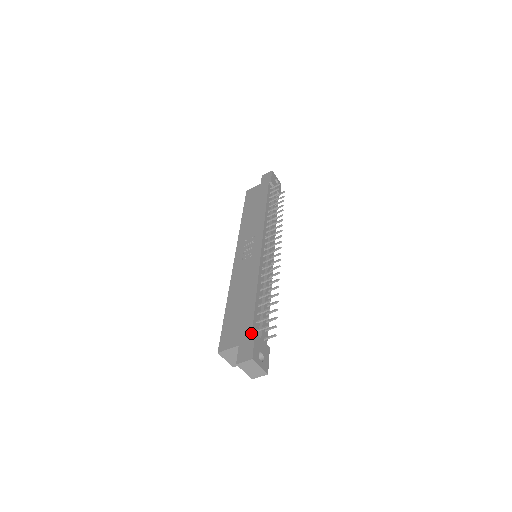
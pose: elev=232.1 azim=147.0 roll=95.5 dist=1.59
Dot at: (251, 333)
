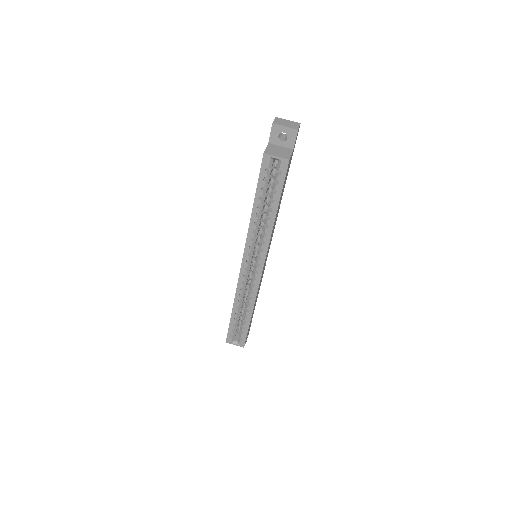
Dot at: occluded
